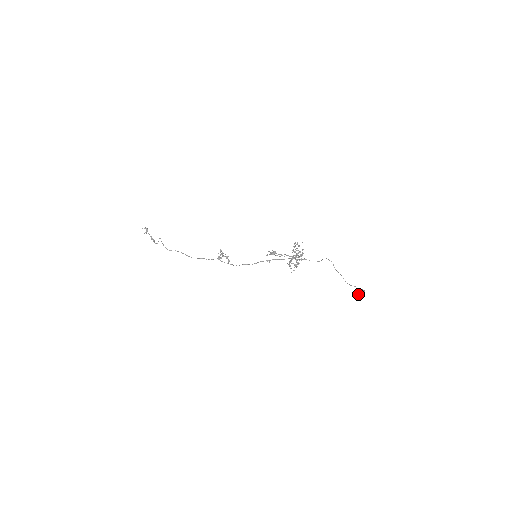
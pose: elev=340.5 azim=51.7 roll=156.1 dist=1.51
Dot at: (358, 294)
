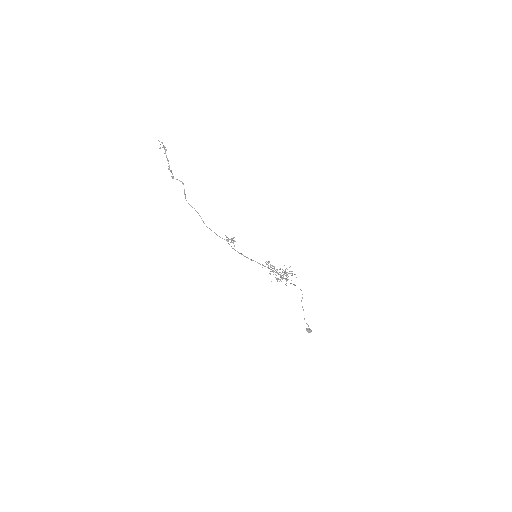
Dot at: (307, 331)
